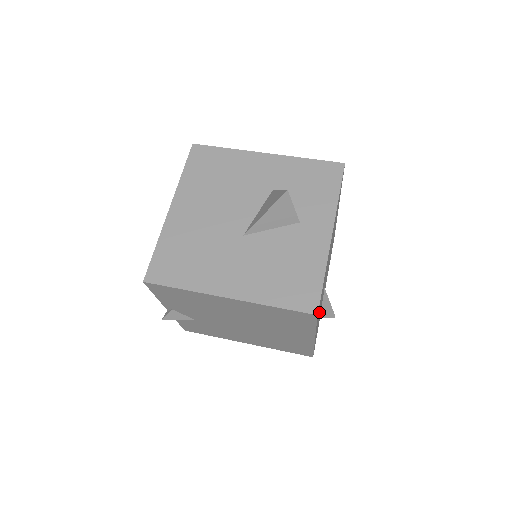
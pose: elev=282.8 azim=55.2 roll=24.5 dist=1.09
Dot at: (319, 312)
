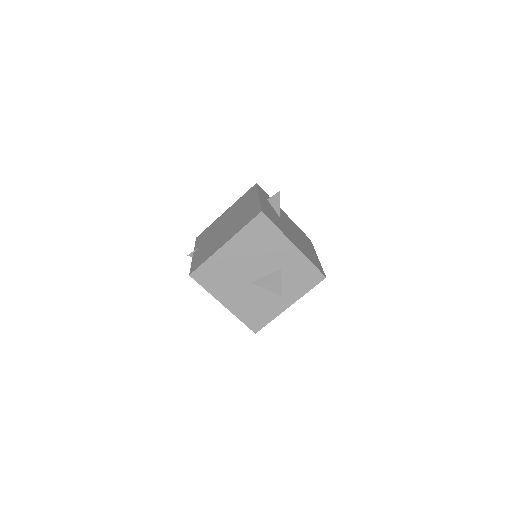
Dot at: occluded
